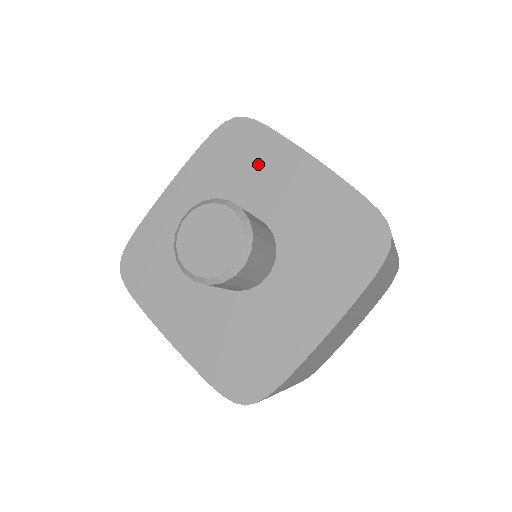
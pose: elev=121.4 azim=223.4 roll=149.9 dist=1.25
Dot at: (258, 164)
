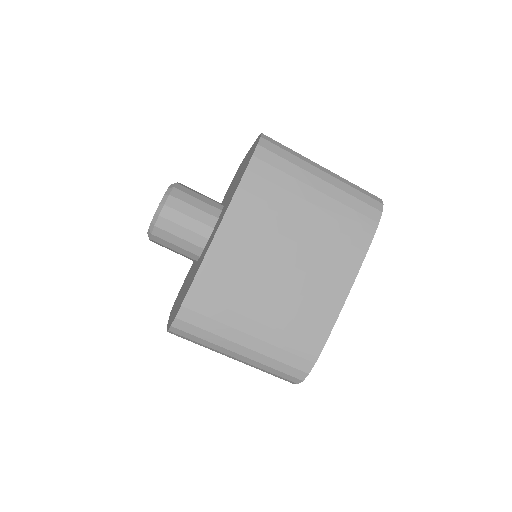
Dot at: occluded
